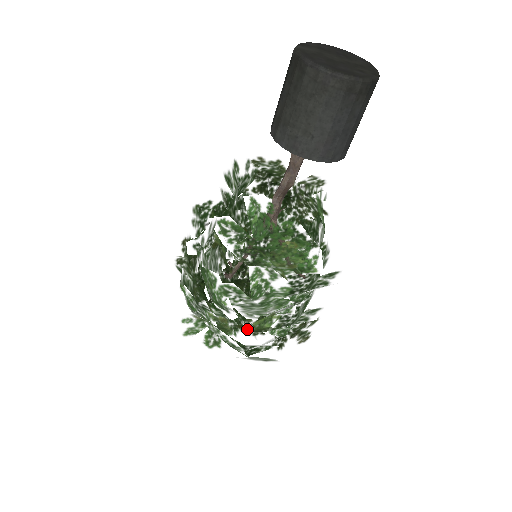
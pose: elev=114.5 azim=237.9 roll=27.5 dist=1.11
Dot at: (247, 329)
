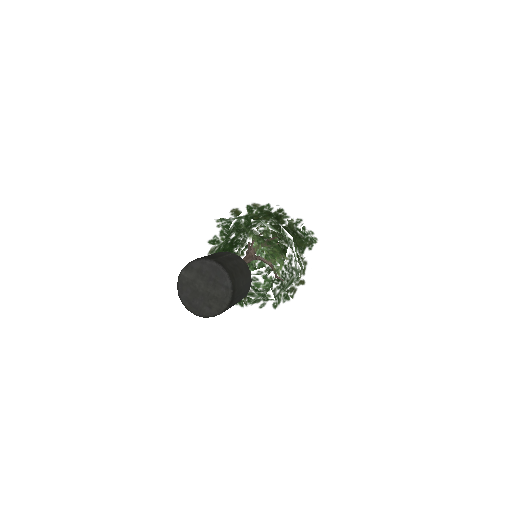
Dot at: occluded
